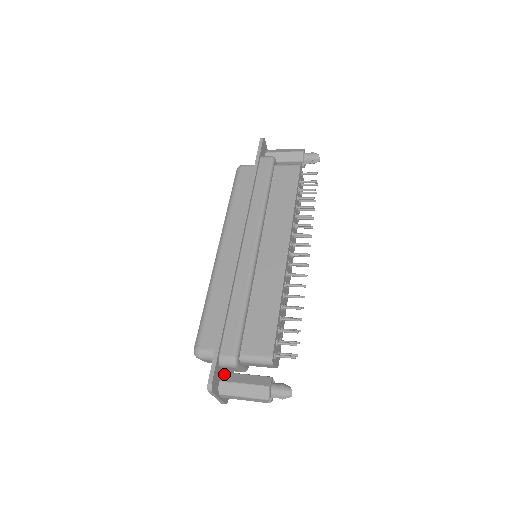
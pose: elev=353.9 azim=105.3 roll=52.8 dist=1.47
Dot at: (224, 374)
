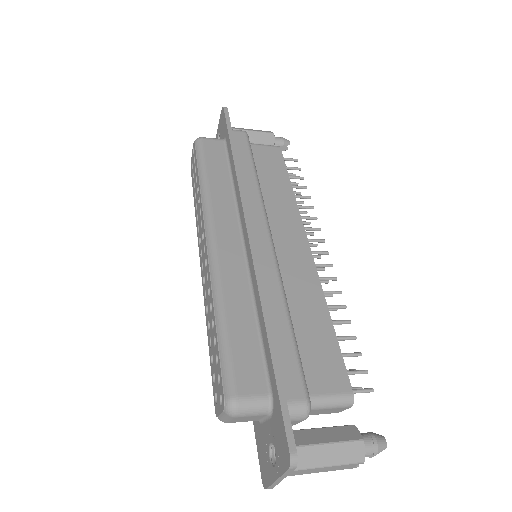
Dot at: occluded
